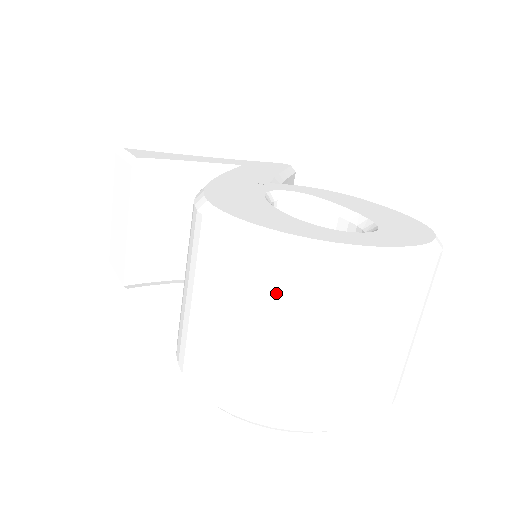
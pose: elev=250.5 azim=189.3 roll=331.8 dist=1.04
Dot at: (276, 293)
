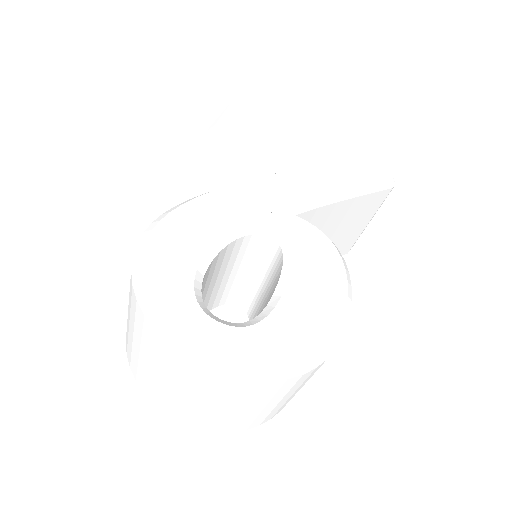
Dot at: (135, 319)
